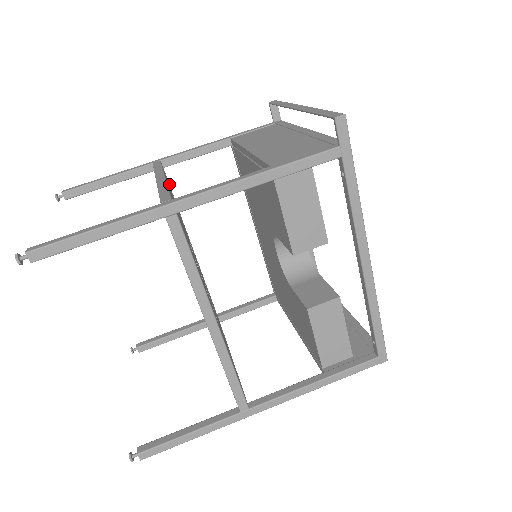
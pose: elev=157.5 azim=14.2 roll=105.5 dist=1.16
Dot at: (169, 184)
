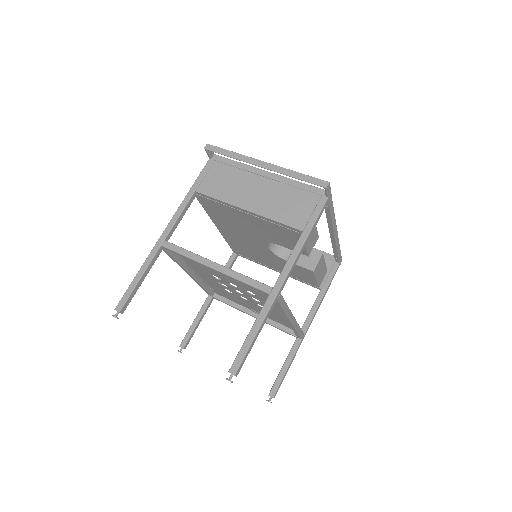
Dot at: occluded
